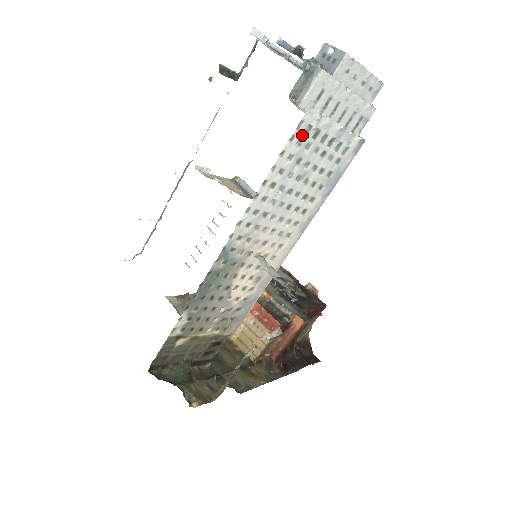
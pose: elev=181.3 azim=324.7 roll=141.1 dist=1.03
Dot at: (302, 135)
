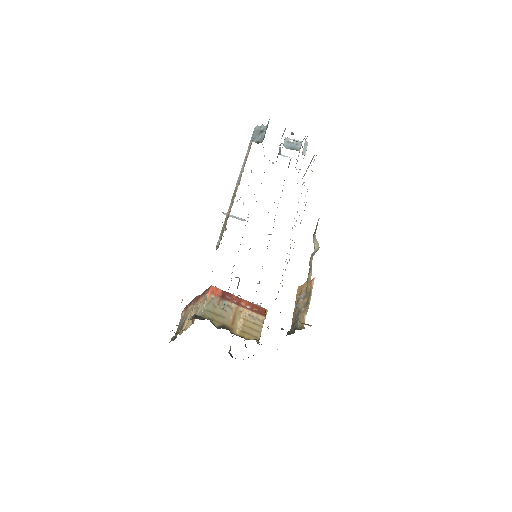
Dot at: occluded
